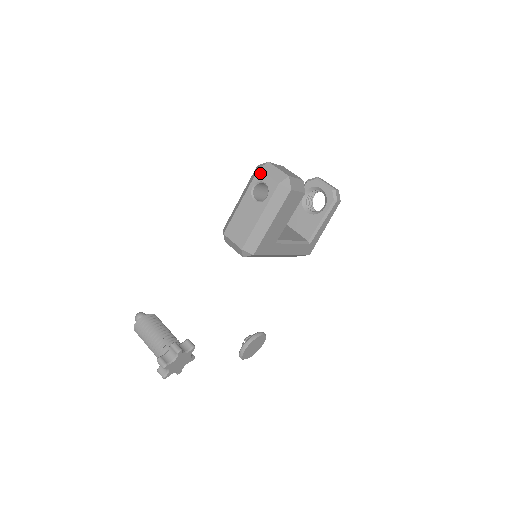
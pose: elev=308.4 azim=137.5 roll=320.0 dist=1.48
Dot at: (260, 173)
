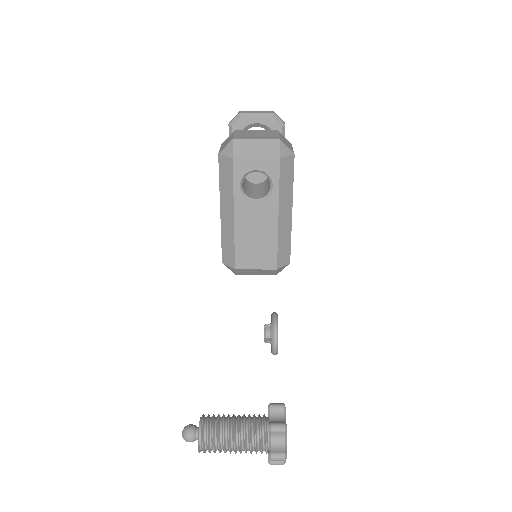
Dot at: (240, 162)
